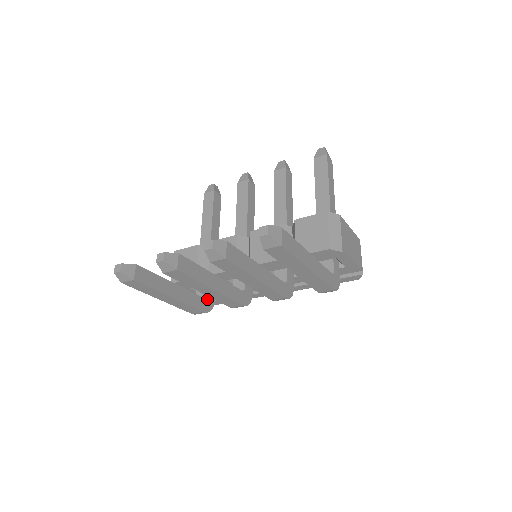
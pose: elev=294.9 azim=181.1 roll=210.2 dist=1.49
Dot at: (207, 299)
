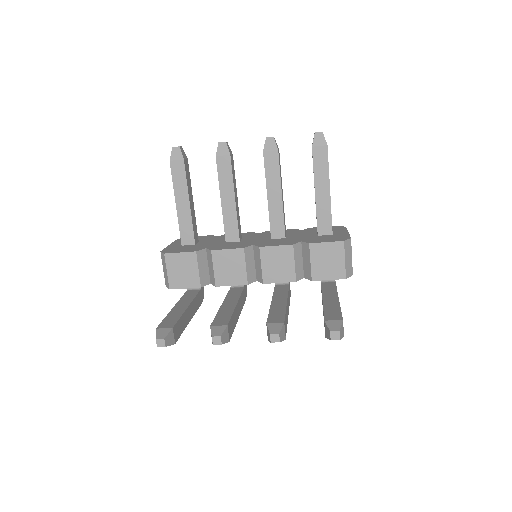
Dot at: (201, 288)
